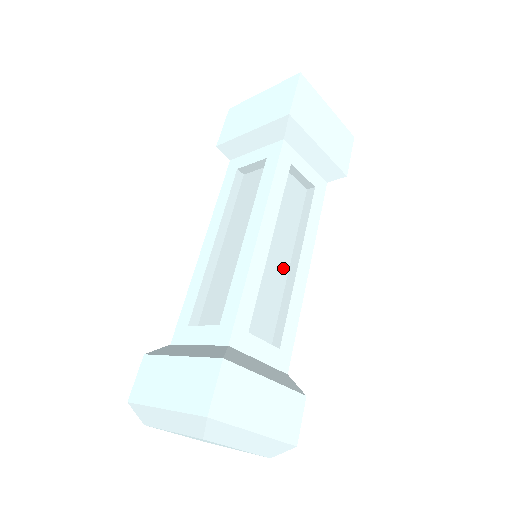
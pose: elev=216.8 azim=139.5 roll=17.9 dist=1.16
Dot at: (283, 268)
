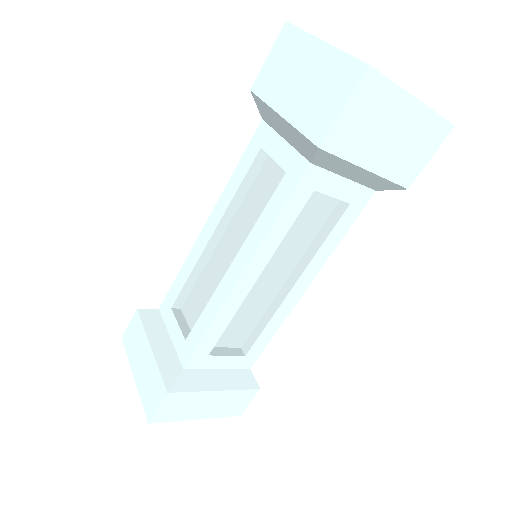
Dot at: (275, 286)
